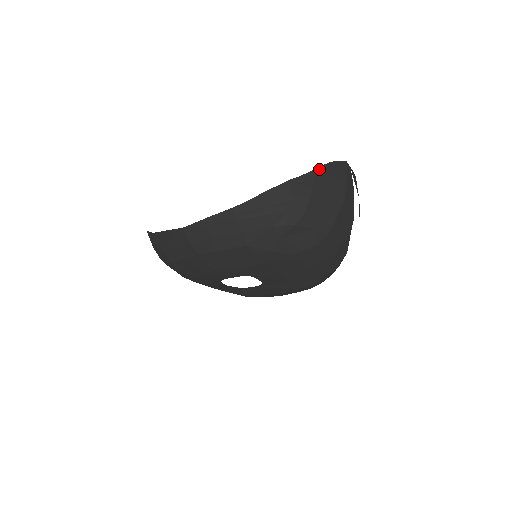
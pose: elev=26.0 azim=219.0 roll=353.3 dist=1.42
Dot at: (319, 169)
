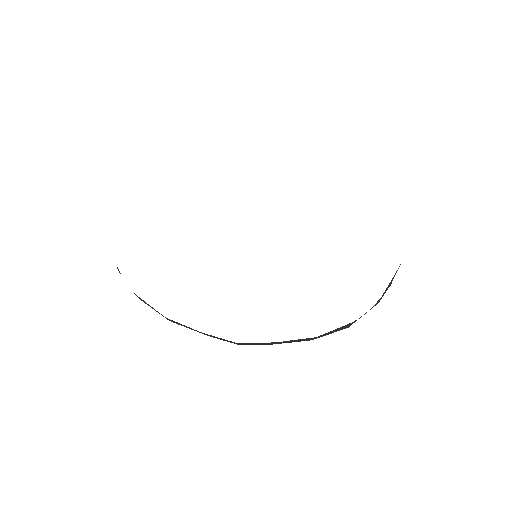
Dot at: occluded
